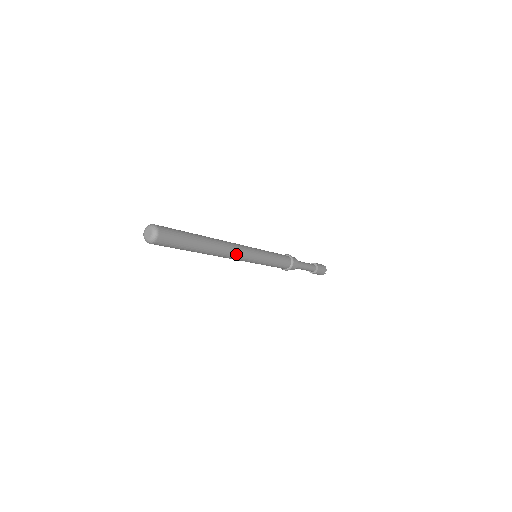
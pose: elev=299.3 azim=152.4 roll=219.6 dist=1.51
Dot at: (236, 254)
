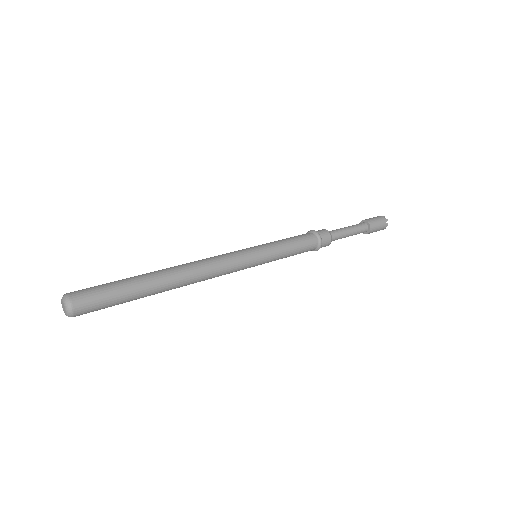
Dot at: (214, 268)
